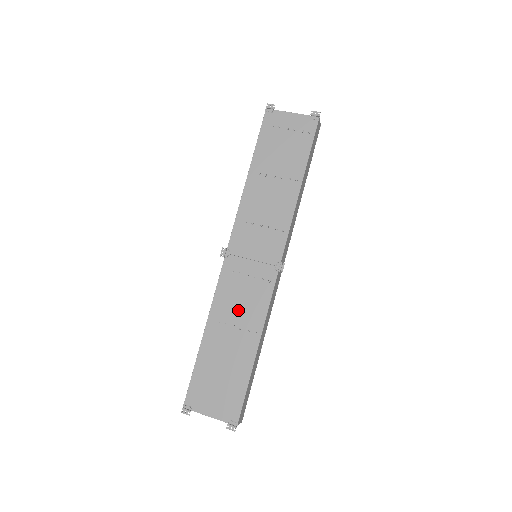
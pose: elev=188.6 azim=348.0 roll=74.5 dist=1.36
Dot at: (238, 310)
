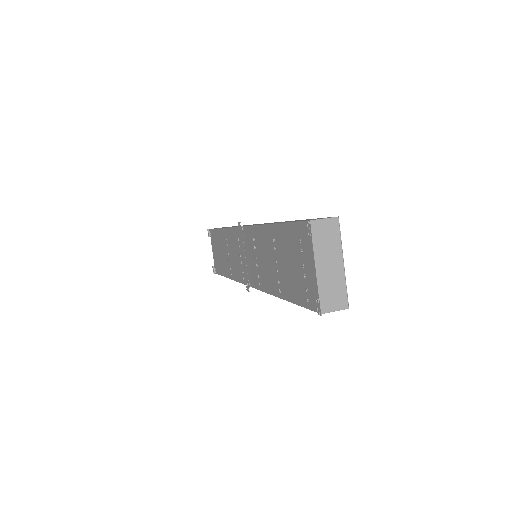
Dot at: (232, 254)
